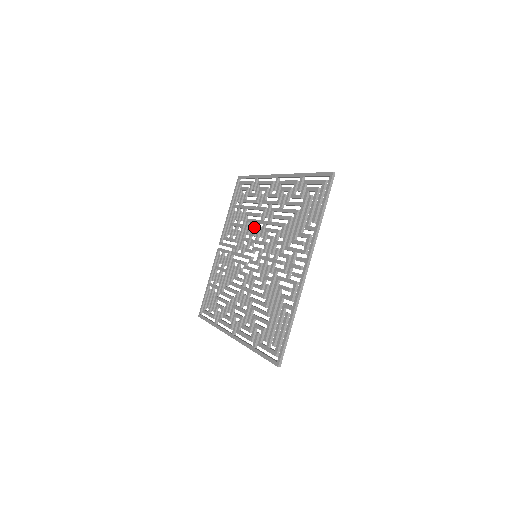
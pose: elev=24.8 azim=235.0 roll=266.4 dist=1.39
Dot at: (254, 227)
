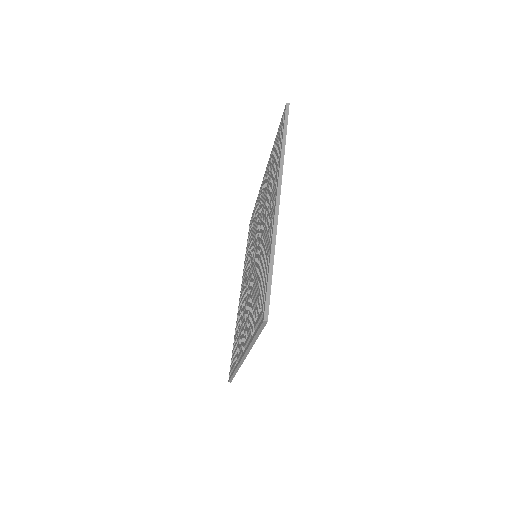
Dot at: (254, 236)
